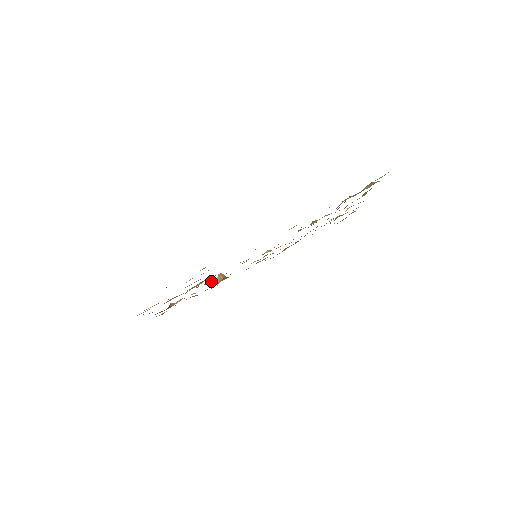
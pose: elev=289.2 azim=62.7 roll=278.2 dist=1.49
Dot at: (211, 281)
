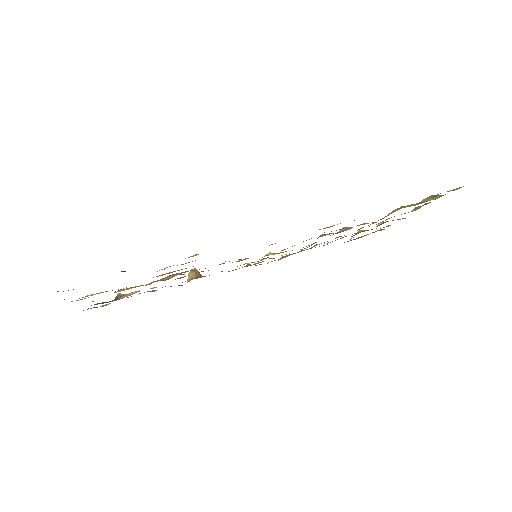
Dot at: (185, 276)
